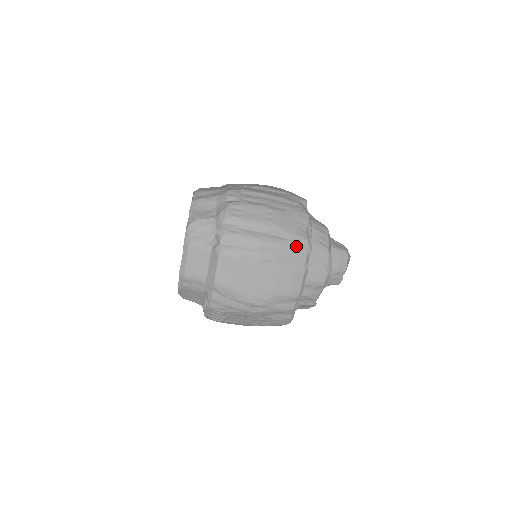
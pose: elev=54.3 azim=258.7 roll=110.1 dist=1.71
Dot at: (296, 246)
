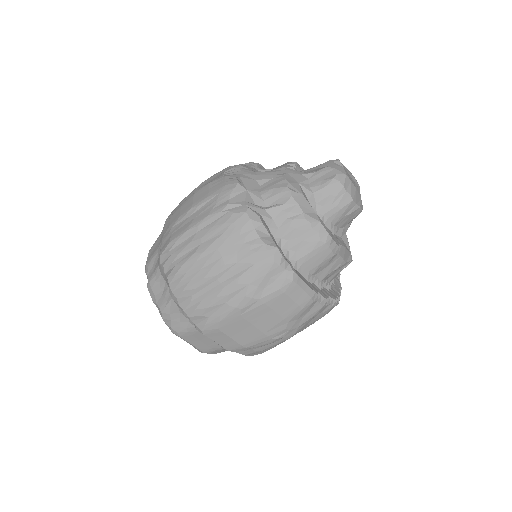
Dot at: (260, 268)
